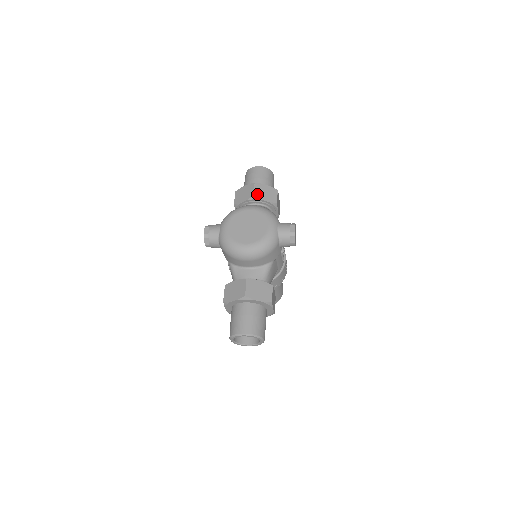
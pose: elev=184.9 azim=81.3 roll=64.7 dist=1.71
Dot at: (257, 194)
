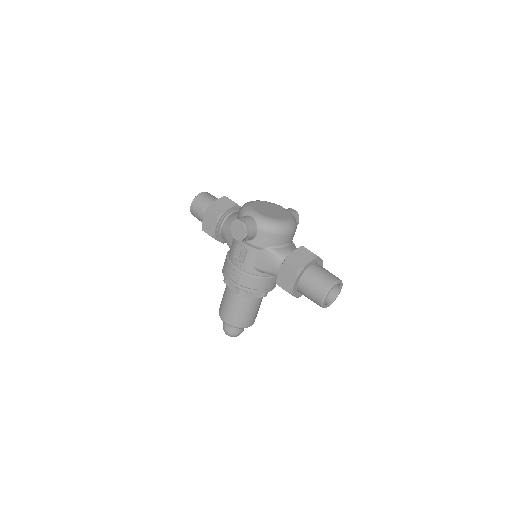
Dot at: occluded
